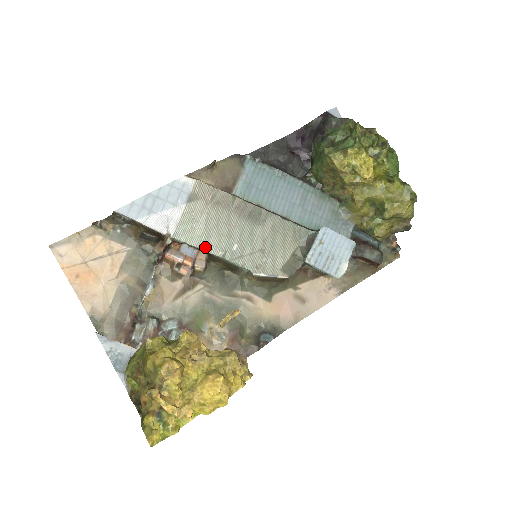
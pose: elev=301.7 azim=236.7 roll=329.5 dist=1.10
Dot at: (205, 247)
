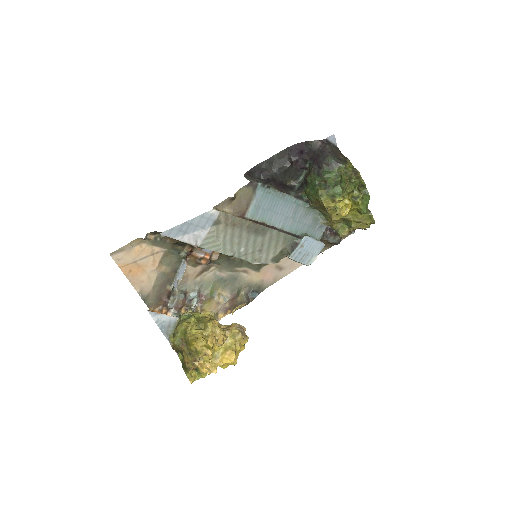
Dot at: (221, 251)
